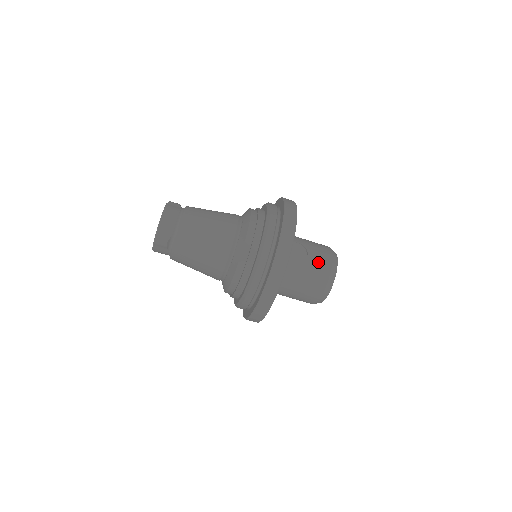
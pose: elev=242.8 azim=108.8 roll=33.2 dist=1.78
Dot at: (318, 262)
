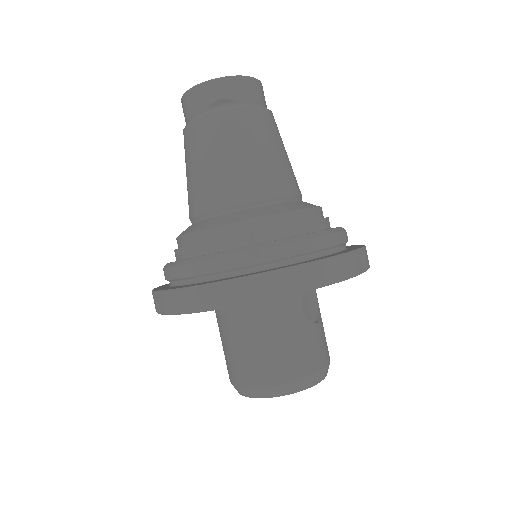
Dot at: (318, 345)
